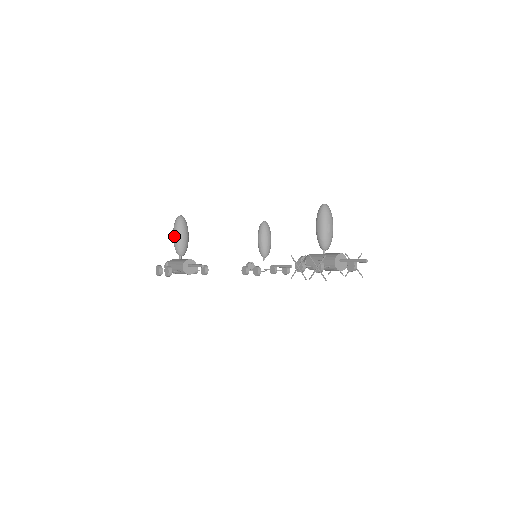
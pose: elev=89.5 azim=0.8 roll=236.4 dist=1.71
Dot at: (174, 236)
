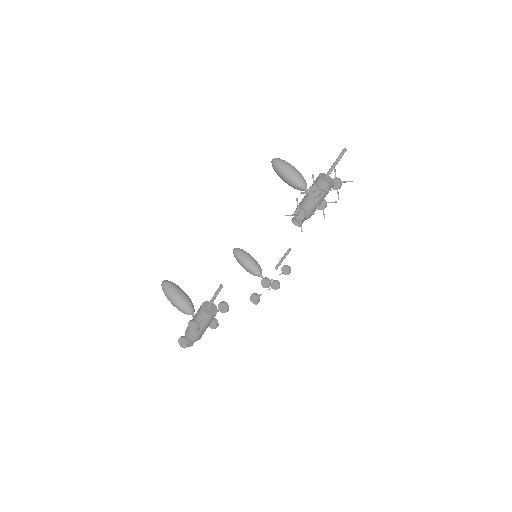
Dot at: (172, 300)
